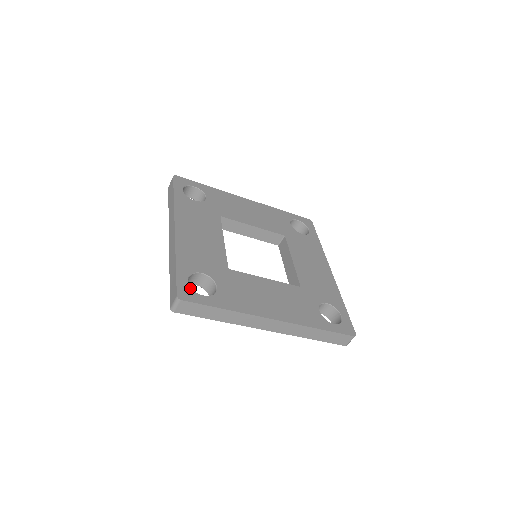
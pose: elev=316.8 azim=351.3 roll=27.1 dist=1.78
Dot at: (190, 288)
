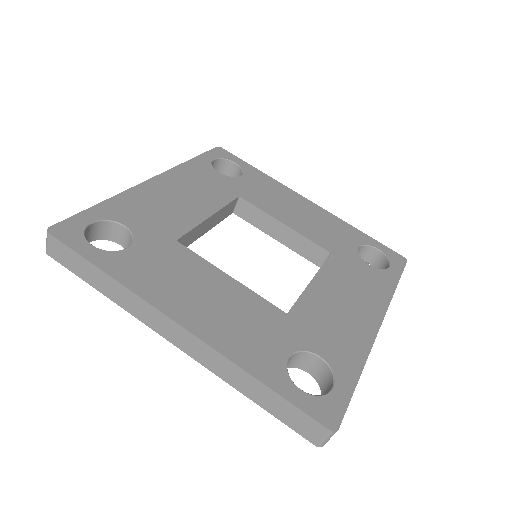
Dot at: (317, 398)
